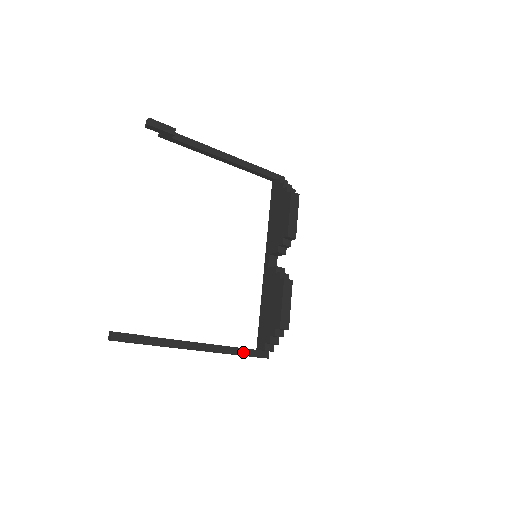
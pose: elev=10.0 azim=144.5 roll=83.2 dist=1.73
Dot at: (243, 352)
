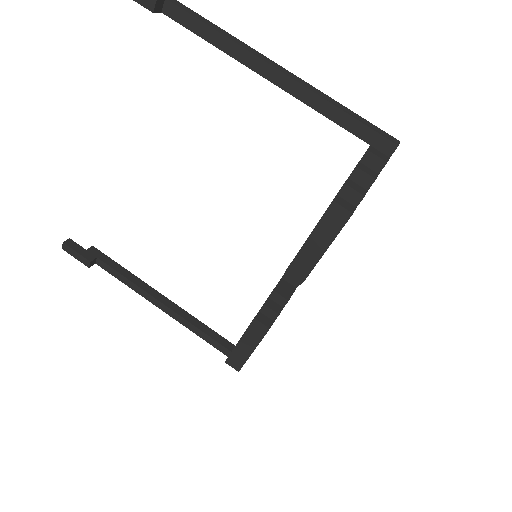
Dot at: (208, 339)
